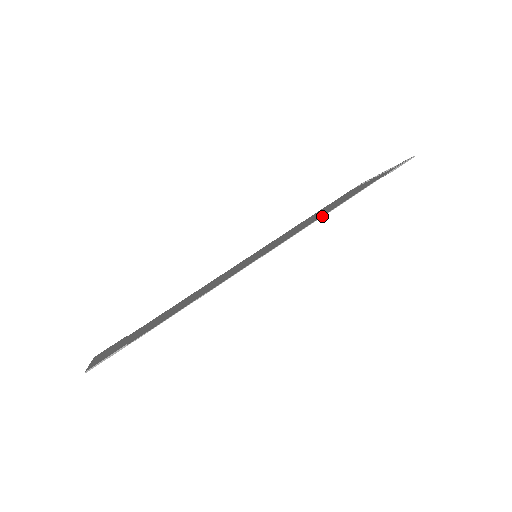
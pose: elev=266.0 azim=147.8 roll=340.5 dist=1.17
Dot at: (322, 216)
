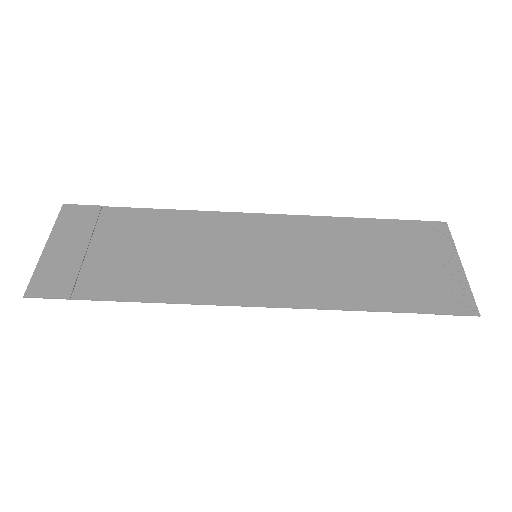
Dot at: (328, 309)
